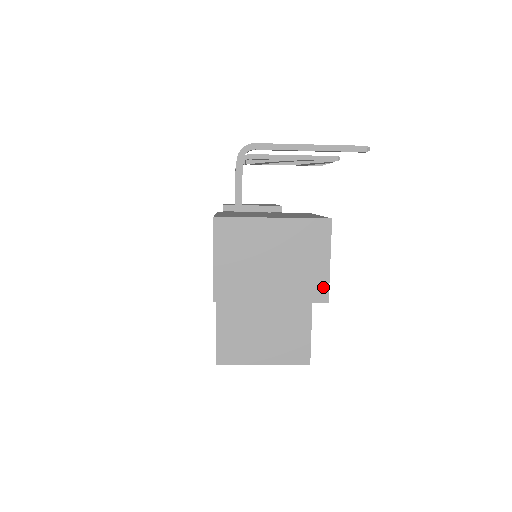
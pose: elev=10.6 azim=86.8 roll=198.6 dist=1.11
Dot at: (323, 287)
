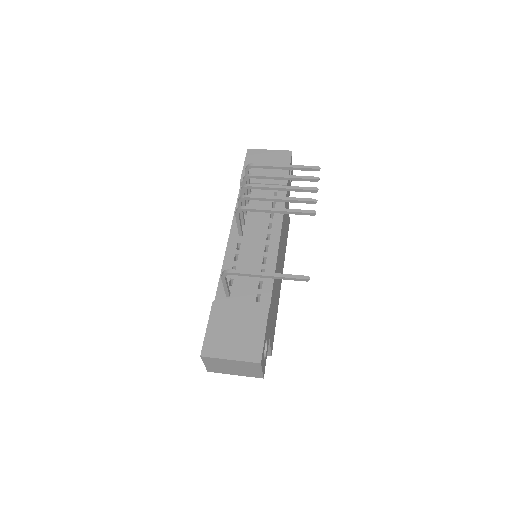
Dot at: (260, 375)
